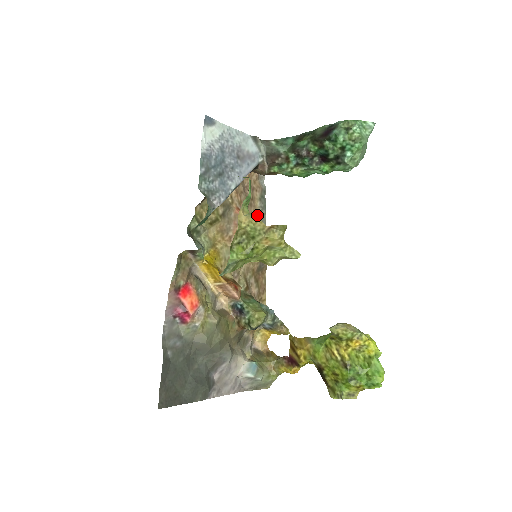
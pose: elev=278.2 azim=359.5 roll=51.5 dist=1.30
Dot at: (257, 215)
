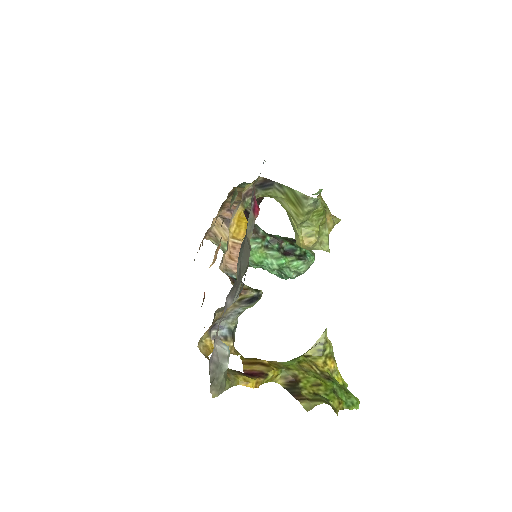
Dot at: occluded
